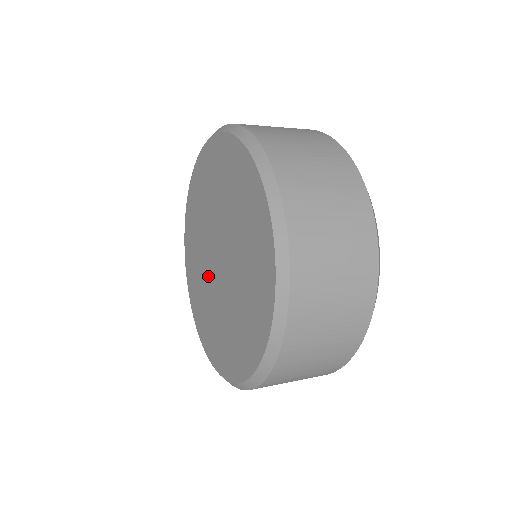
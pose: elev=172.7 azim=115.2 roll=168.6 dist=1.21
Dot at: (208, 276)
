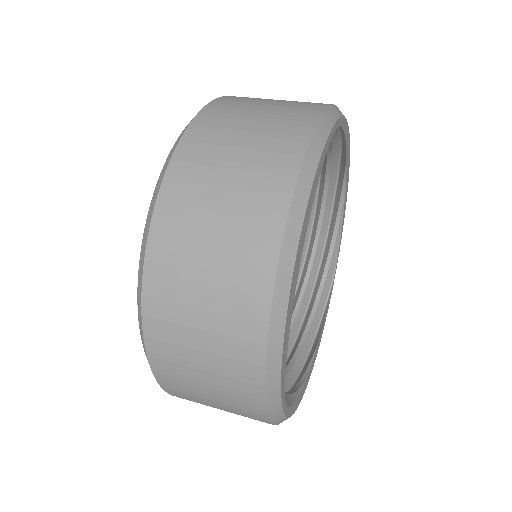
Dot at: occluded
